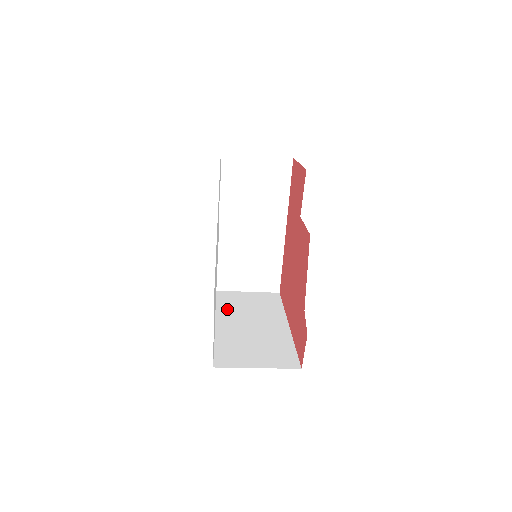
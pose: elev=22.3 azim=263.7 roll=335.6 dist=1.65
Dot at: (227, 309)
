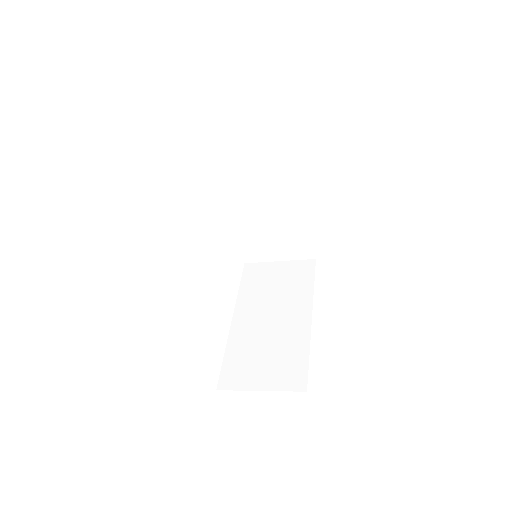
Dot at: (250, 294)
